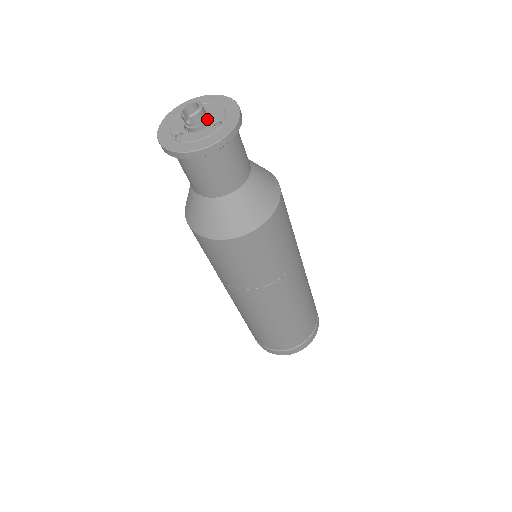
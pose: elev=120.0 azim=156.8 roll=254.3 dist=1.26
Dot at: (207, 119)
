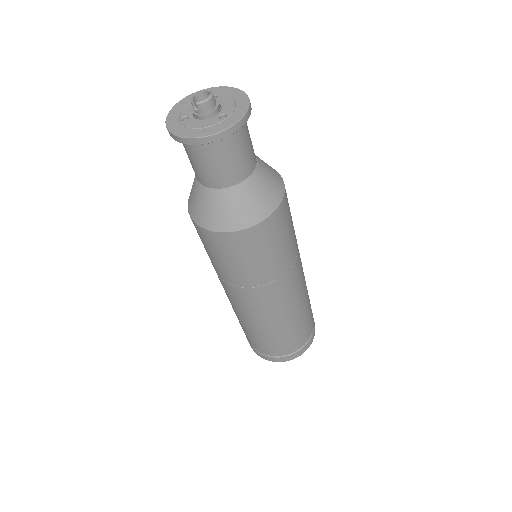
Dot at: (214, 110)
